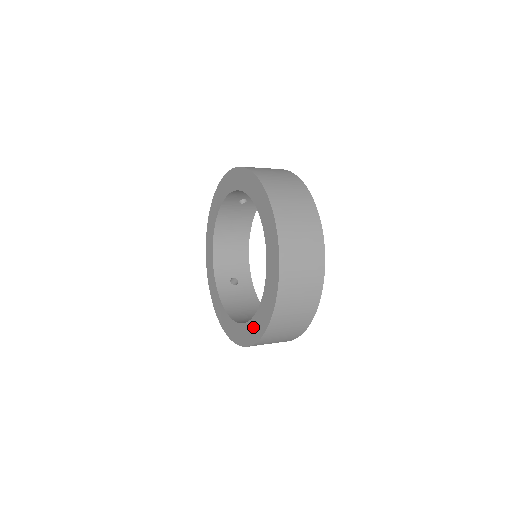
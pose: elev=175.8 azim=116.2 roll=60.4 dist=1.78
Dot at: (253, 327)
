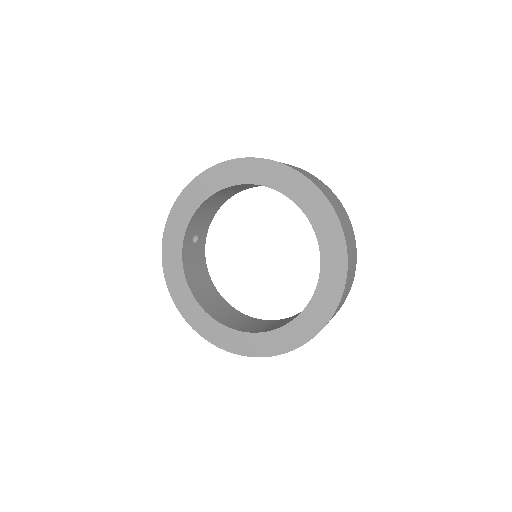
Dot at: (234, 338)
